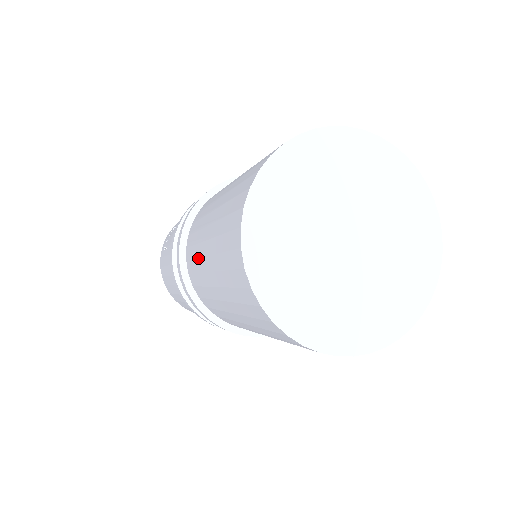
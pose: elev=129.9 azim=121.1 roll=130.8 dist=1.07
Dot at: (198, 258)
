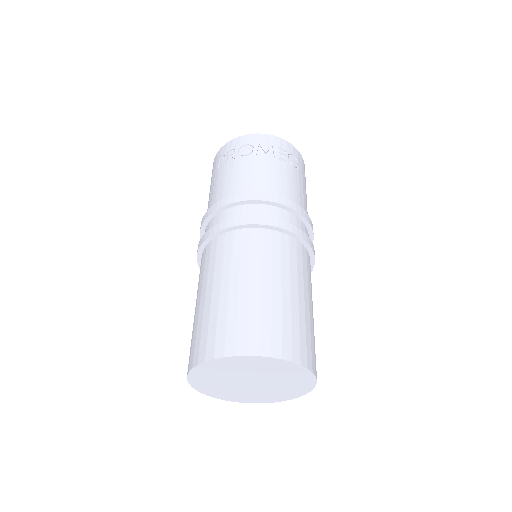
Dot at: (199, 284)
